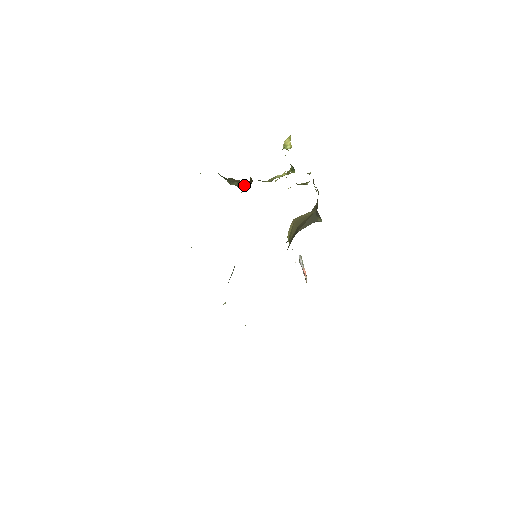
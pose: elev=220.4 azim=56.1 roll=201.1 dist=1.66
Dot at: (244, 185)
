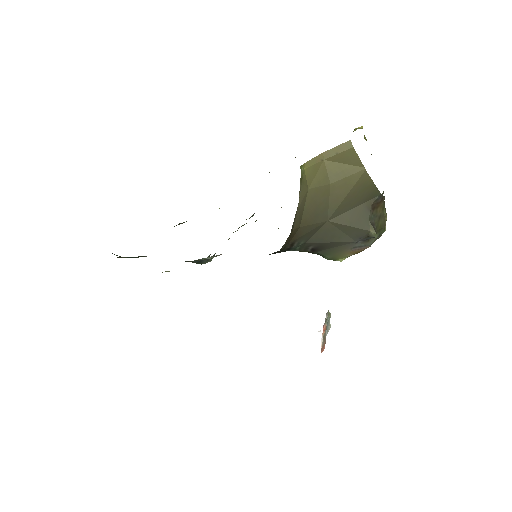
Dot at: occluded
